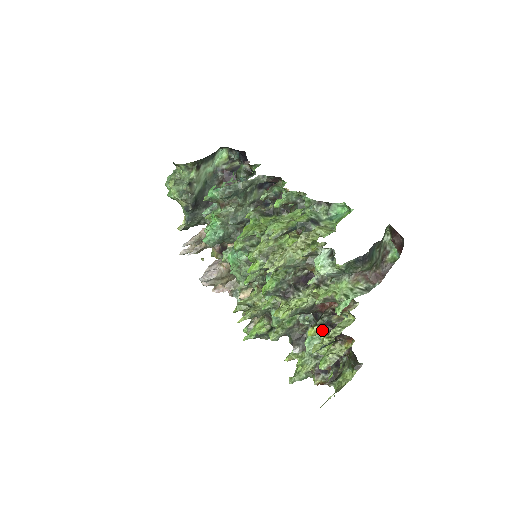
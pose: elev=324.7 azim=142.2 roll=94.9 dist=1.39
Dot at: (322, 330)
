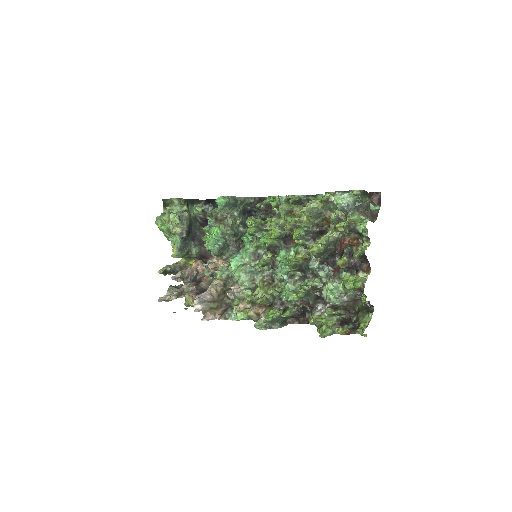
Dot at: (347, 261)
